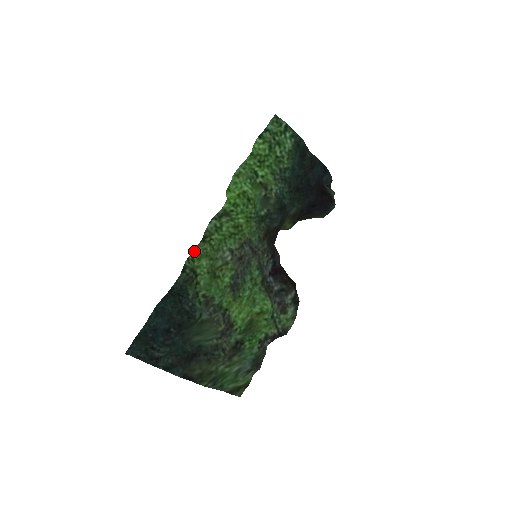
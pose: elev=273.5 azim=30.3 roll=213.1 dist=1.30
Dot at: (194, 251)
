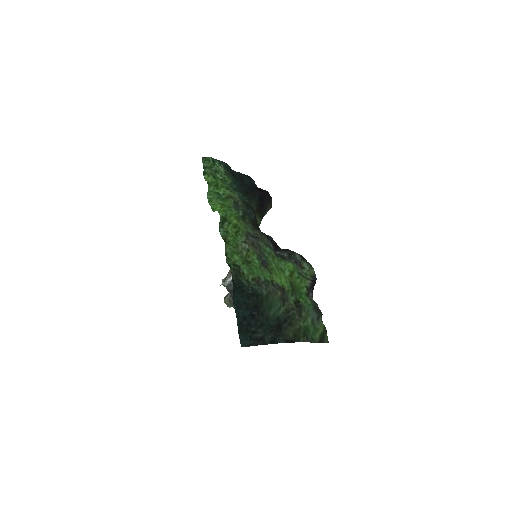
Dot at: (226, 252)
